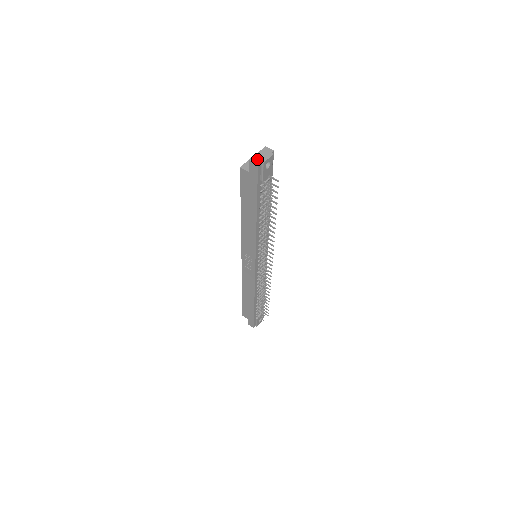
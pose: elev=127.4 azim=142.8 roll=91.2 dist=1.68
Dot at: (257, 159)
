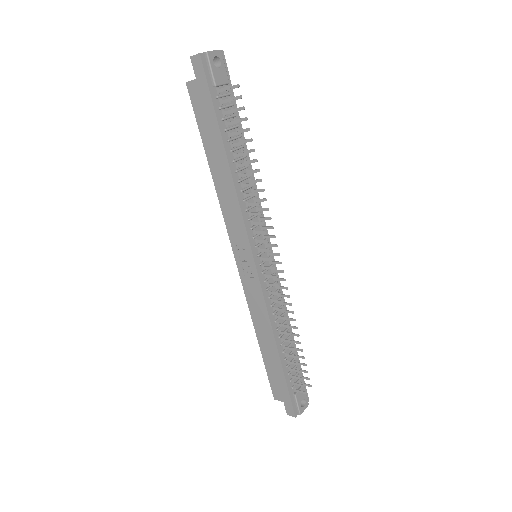
Dot at: (200, 54)
